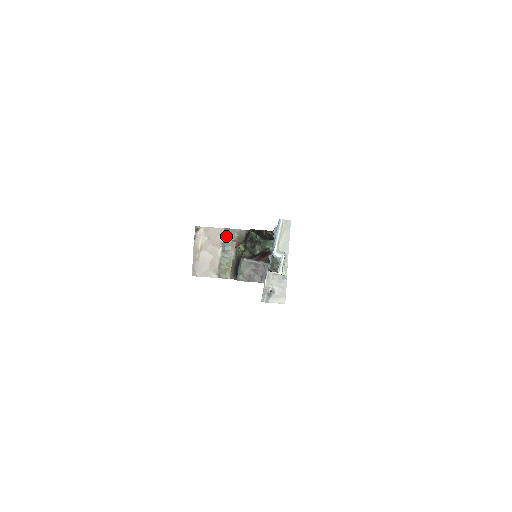
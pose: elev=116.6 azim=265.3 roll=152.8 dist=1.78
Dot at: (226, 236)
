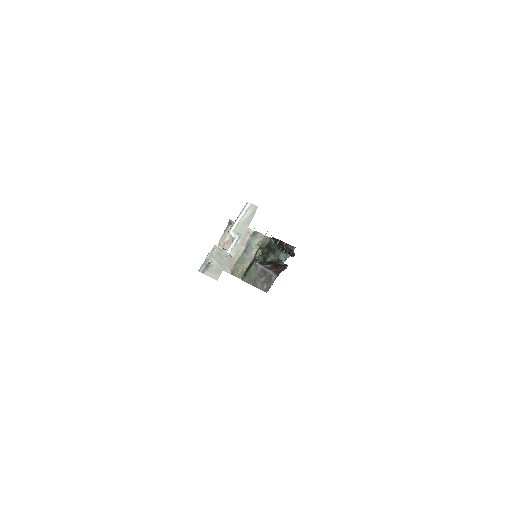
Dot at: (252, 238)
